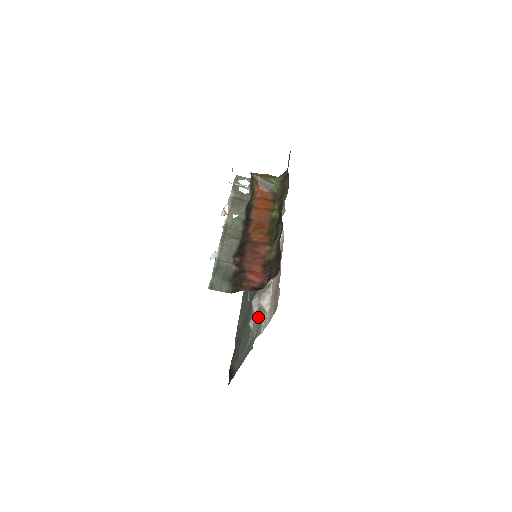
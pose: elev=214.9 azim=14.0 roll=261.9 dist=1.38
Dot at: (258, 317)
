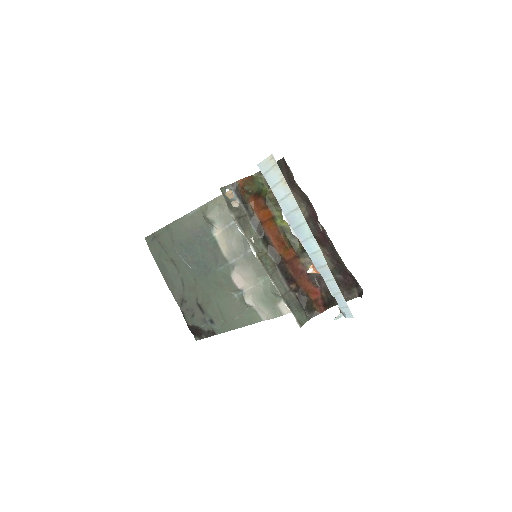
Dot at: (266, 299)
